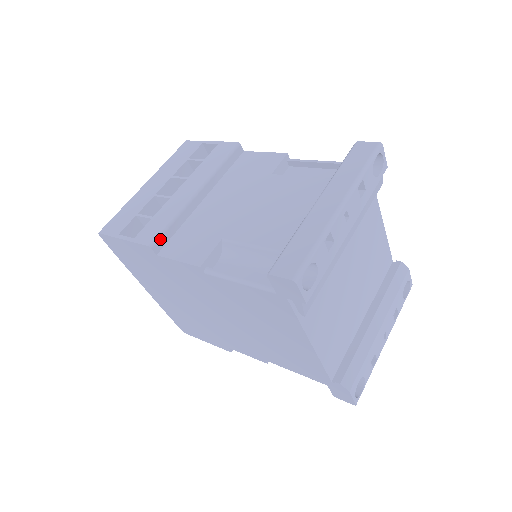
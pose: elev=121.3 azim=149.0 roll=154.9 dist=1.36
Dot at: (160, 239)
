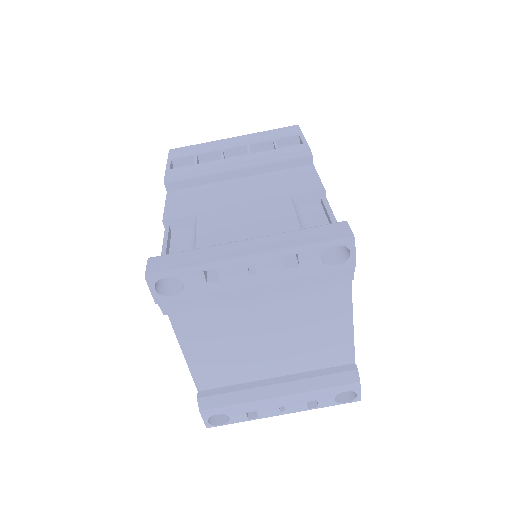
Dot at: (177, 182)
